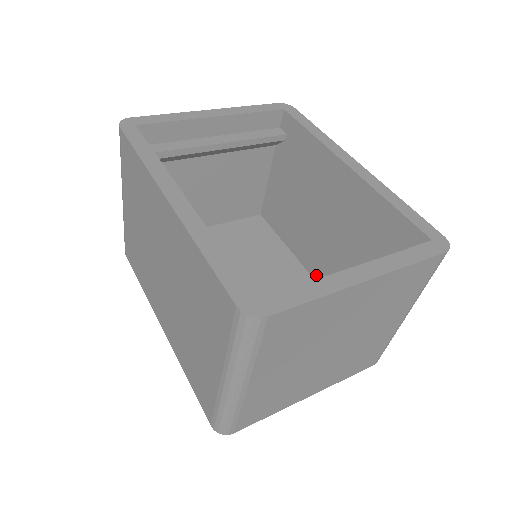
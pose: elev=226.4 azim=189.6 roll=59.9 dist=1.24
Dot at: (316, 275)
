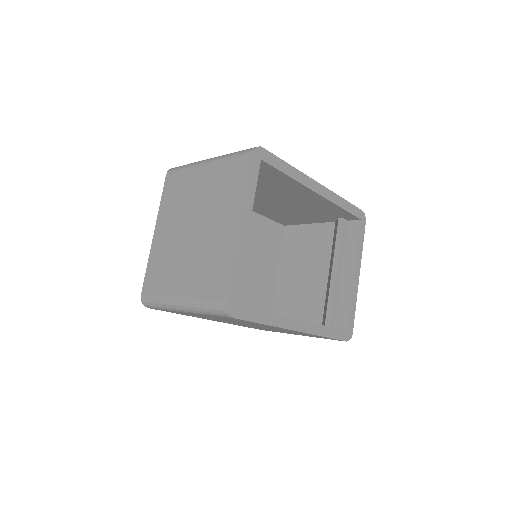
Dot at: occluded
